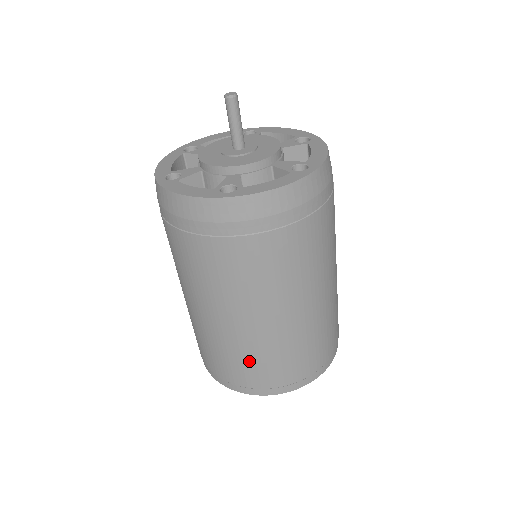
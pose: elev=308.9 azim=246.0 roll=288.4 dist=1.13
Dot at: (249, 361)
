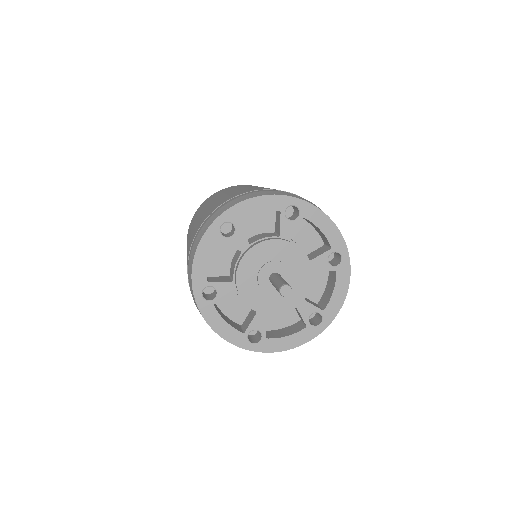
Dot at: occluded
